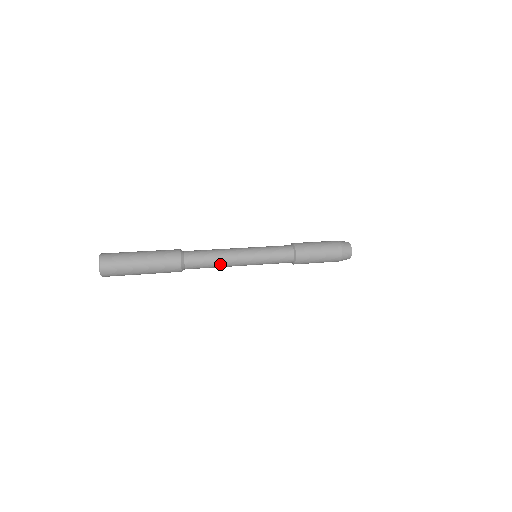
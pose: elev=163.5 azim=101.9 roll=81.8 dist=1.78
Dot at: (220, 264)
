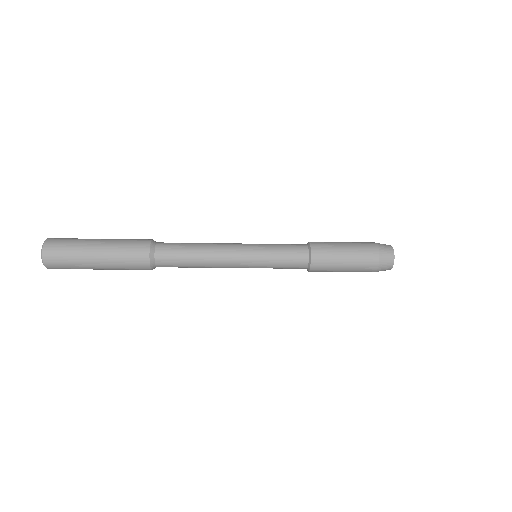
Dot at: (203, 255)
